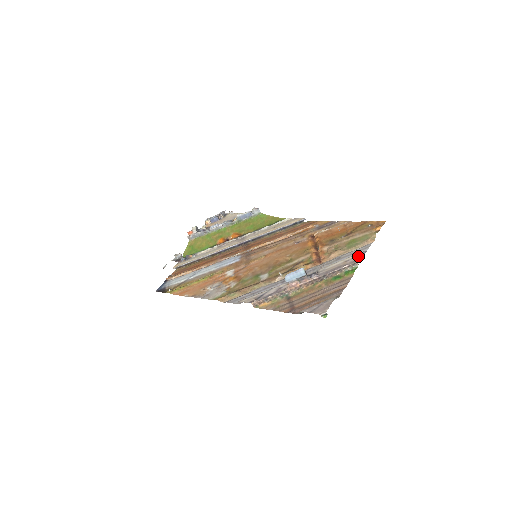
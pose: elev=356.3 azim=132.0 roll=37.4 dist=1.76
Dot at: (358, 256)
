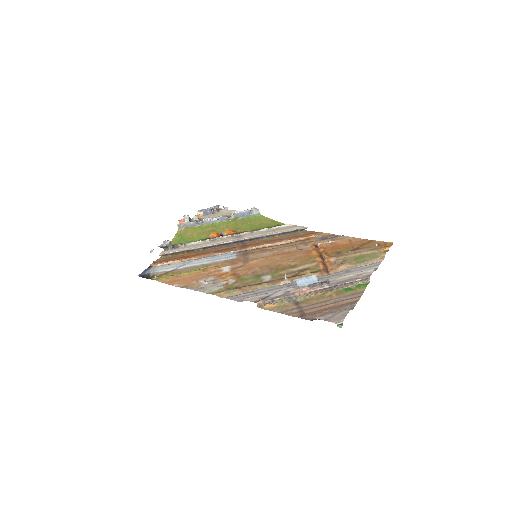
Dot at: (370, 272)
